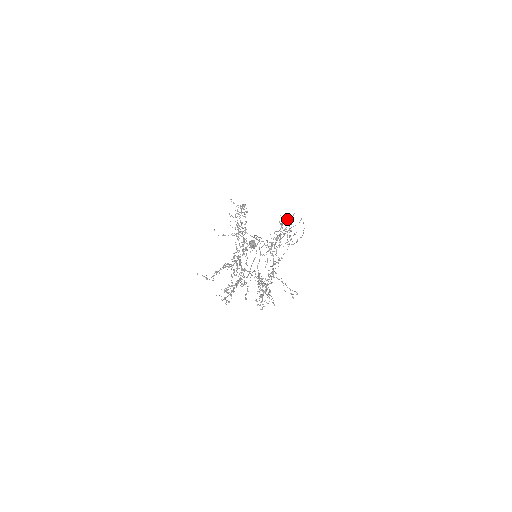
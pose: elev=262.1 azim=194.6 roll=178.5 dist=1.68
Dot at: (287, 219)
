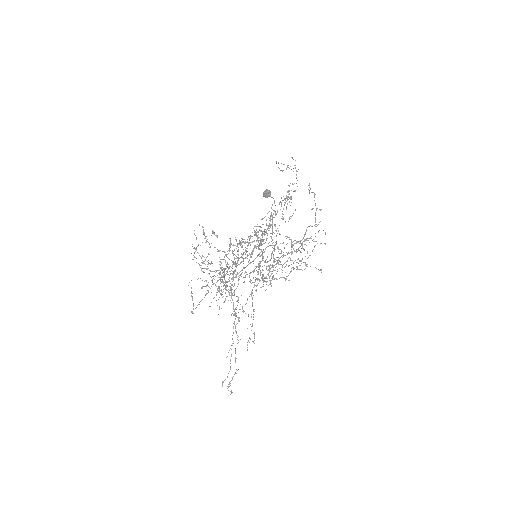
Dot at: occluded
